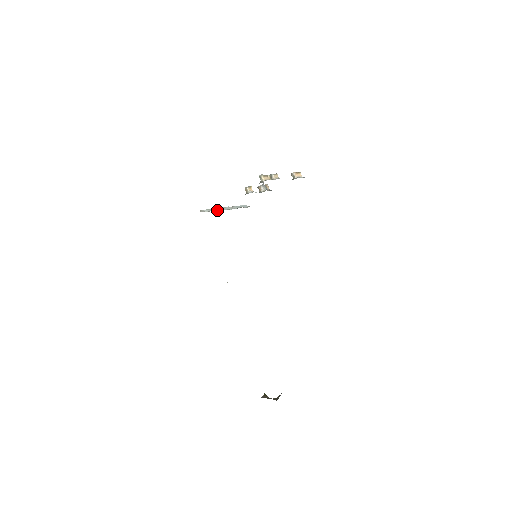
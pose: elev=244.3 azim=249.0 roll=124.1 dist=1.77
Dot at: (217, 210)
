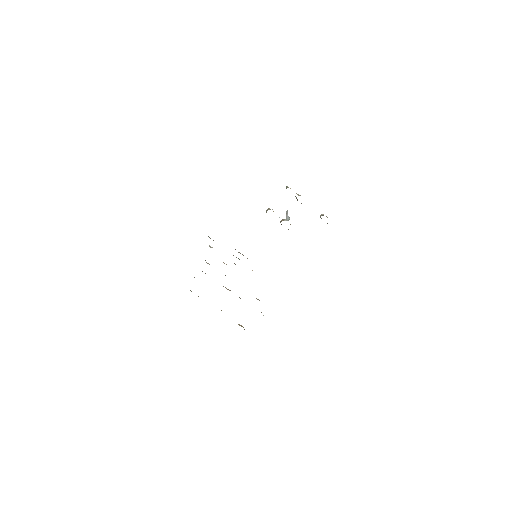
Dot at: occluded
